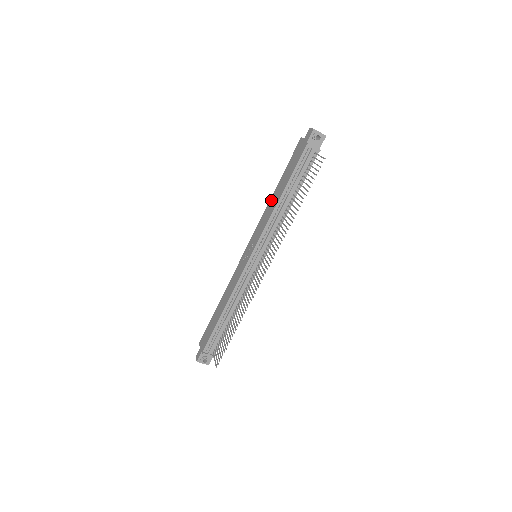
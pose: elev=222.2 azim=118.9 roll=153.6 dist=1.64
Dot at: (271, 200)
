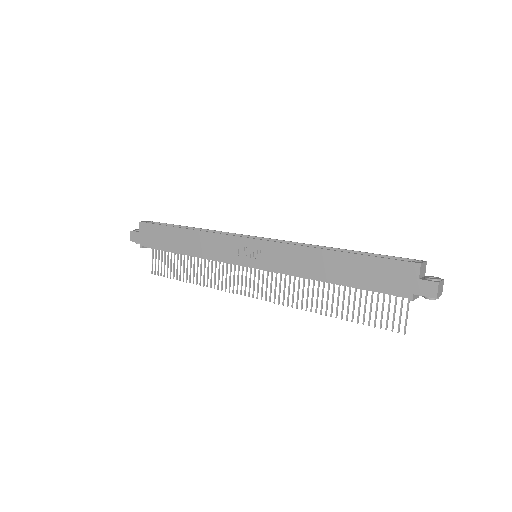
Dot at: (319, 255)
